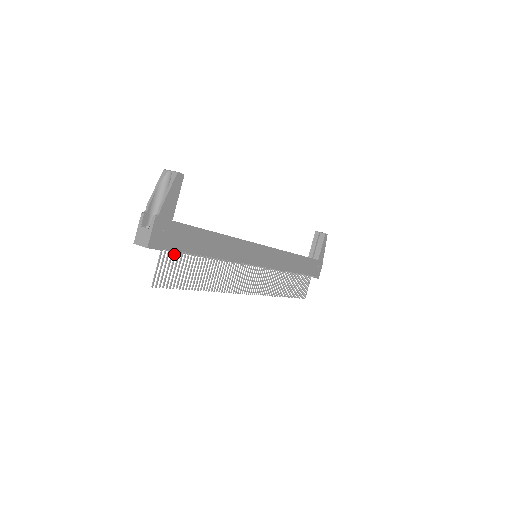
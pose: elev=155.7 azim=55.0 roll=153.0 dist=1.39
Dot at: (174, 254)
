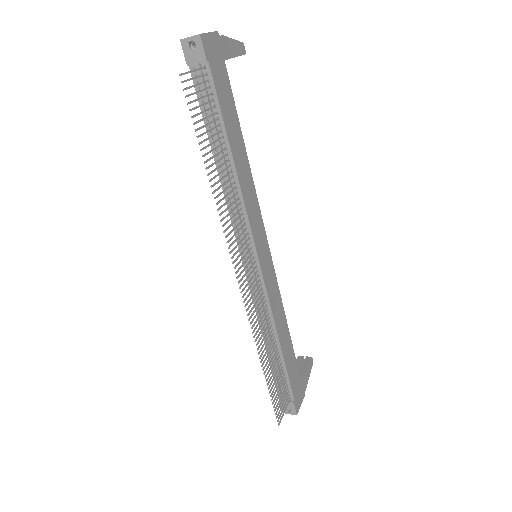
Dot at: (208, 94)
